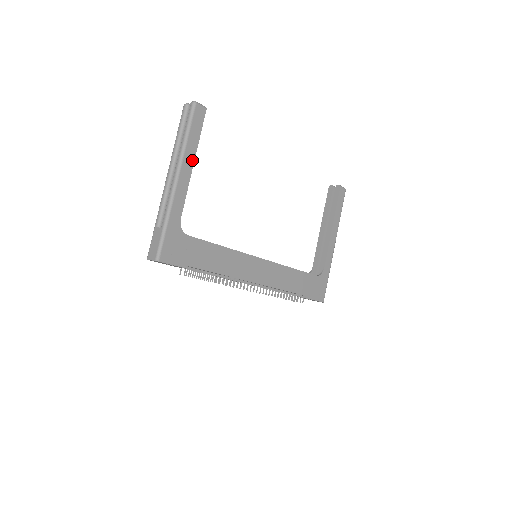
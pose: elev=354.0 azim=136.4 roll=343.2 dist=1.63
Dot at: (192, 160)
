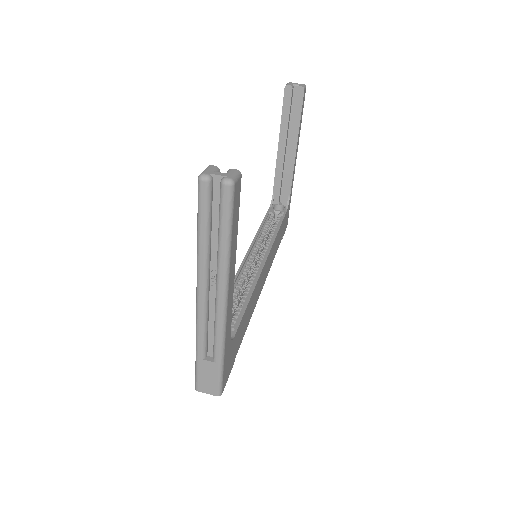
Dot at: (234, 262)
